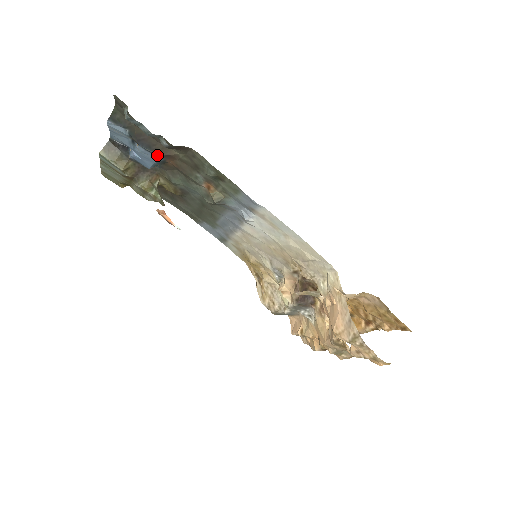
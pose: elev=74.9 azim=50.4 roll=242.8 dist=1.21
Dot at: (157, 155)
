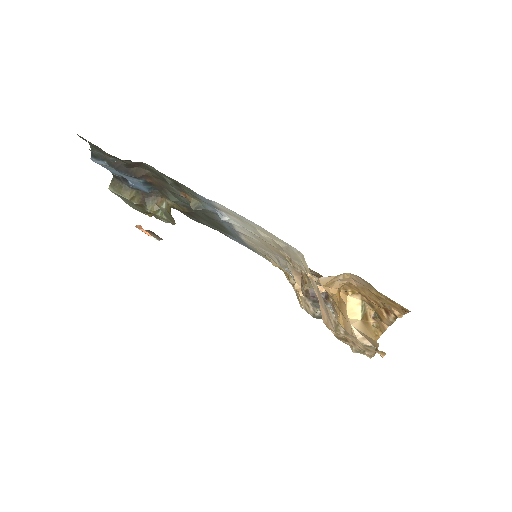
Dot at: (136, 177)
